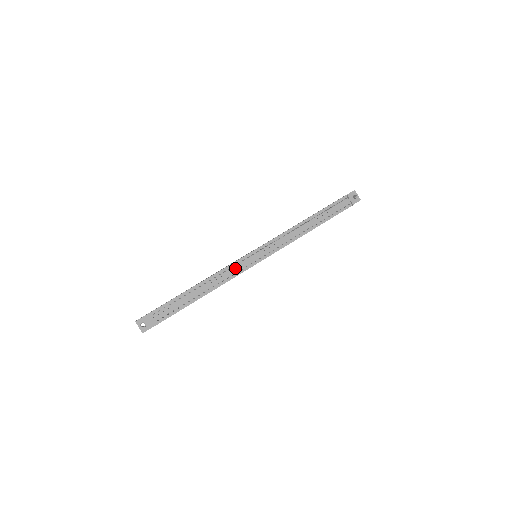
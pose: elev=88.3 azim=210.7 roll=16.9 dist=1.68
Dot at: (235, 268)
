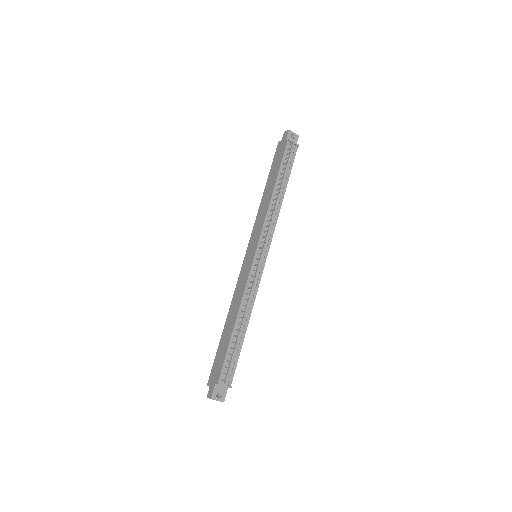
Dot at: (253, 283)
